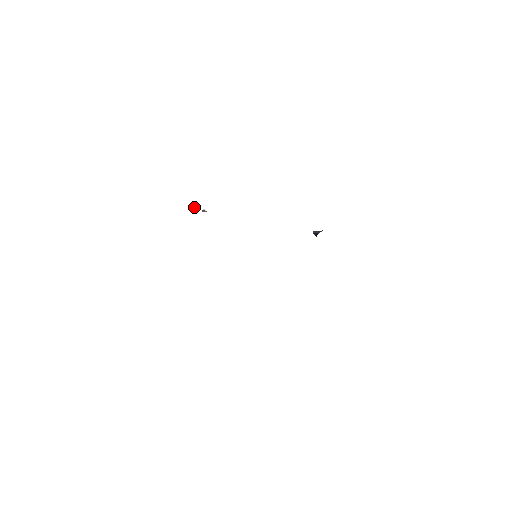
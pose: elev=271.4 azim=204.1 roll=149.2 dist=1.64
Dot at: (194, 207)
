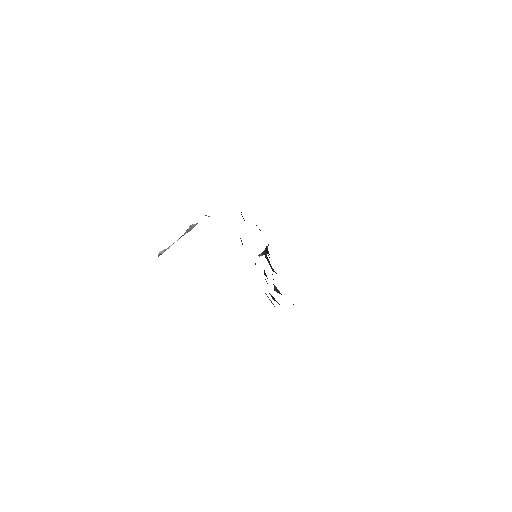
Dot at: (163, 250)
